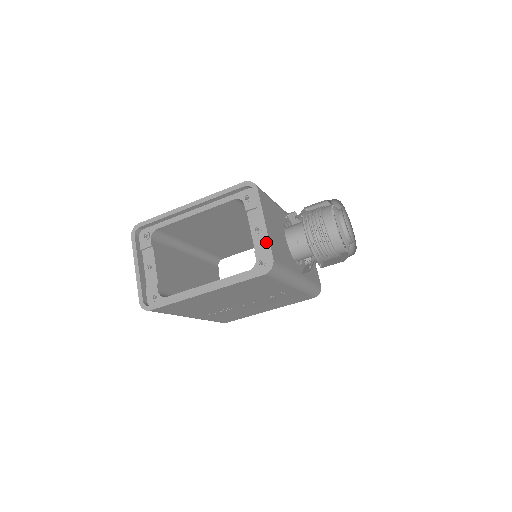
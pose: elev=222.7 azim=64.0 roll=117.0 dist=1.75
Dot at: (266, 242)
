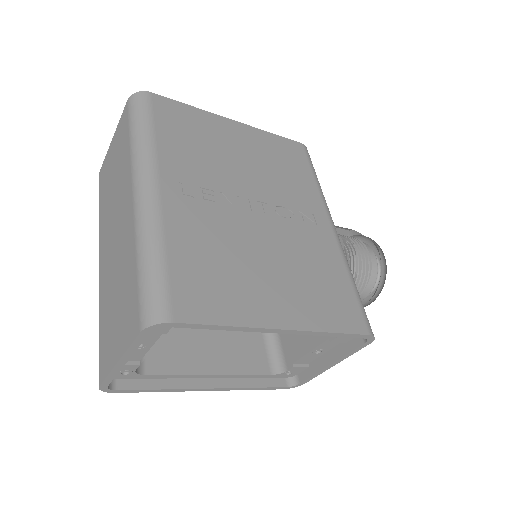
Dot at: (315, 376)
